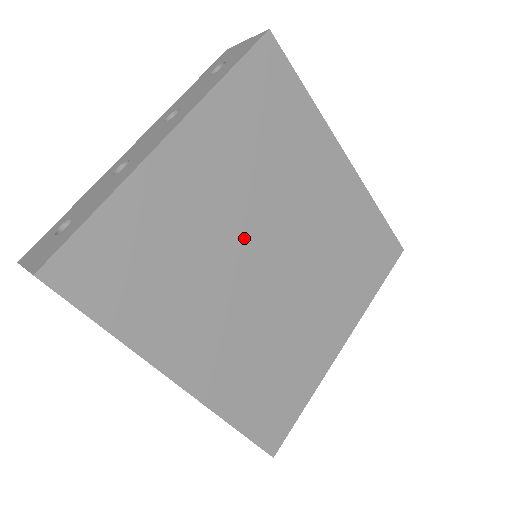
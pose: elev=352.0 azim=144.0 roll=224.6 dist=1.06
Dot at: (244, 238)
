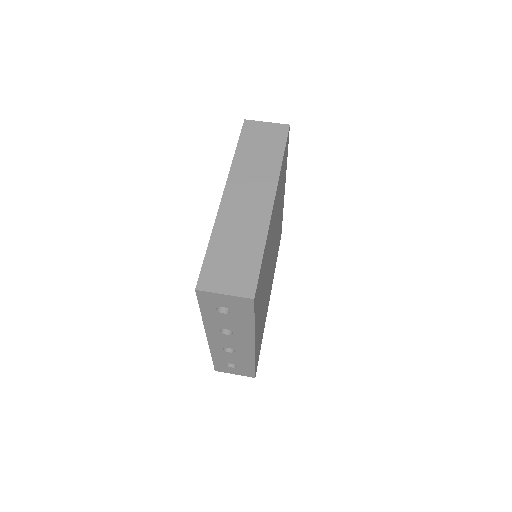
Dot at: occluded
